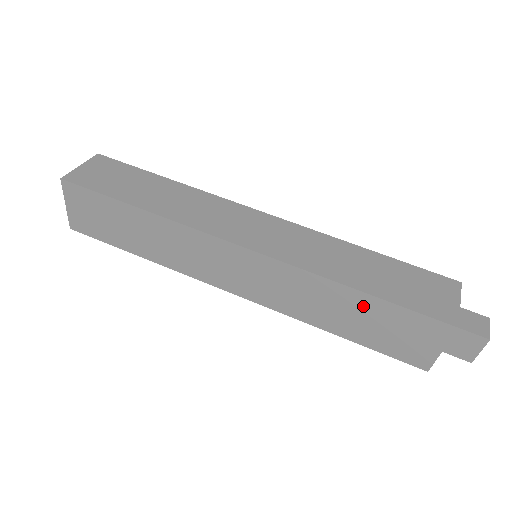
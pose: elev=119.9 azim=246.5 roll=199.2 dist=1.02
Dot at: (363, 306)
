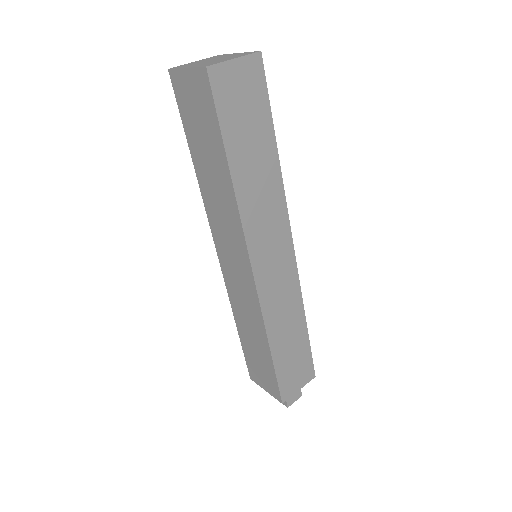
Dot at: (263, 352)
